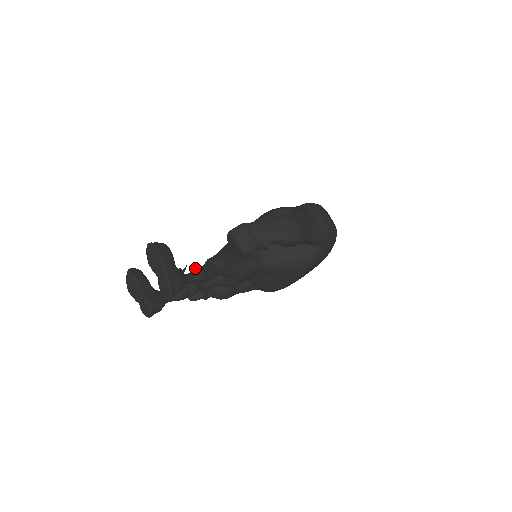
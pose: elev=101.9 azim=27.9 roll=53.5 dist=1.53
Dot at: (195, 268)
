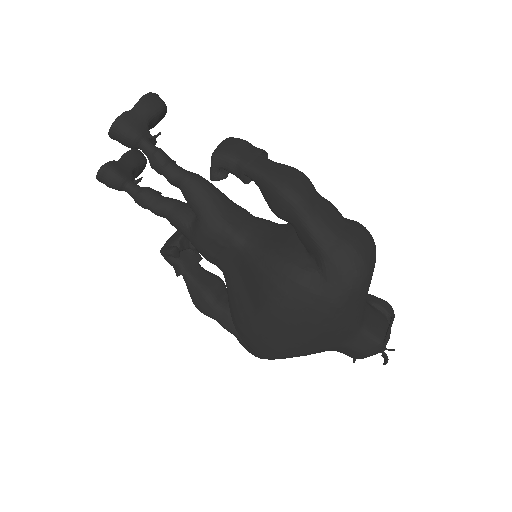
Dot at: occluded
